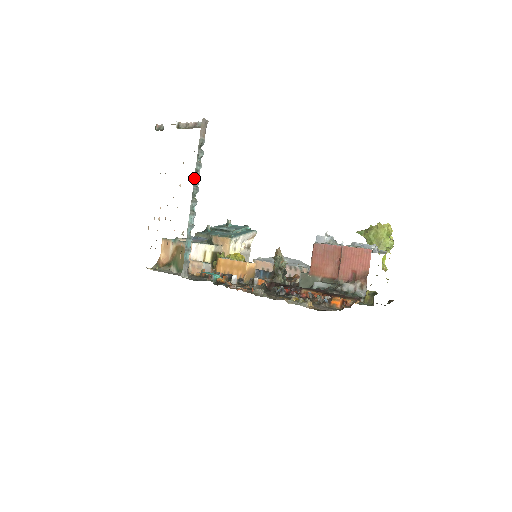
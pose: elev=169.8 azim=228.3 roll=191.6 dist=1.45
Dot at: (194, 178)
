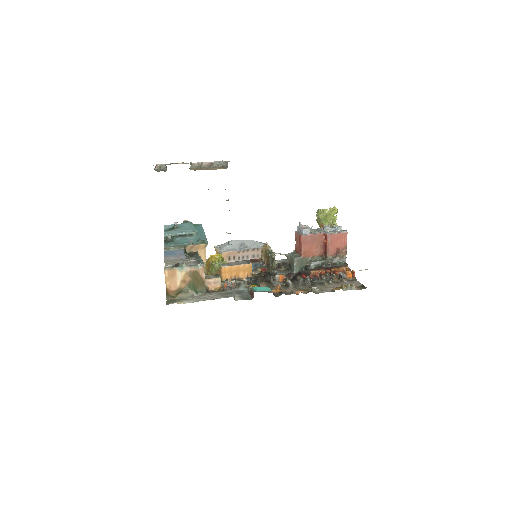
Dot at: occluded
